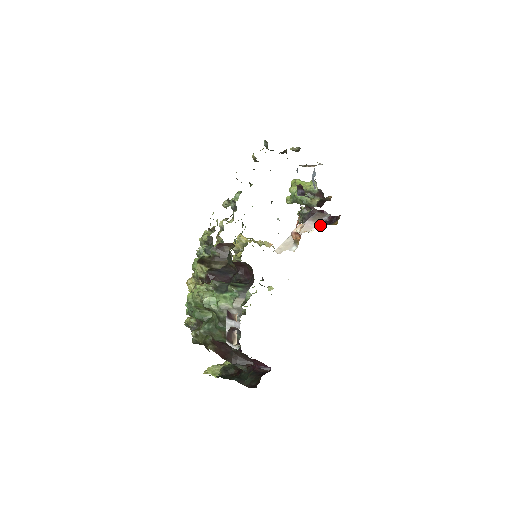
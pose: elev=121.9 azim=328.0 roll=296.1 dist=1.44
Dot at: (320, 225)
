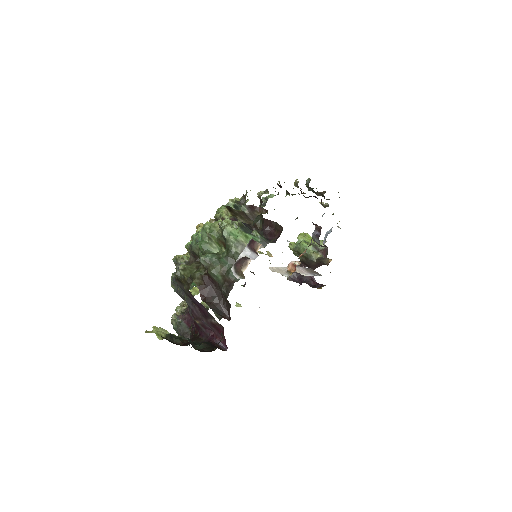
Dot at: occluded
